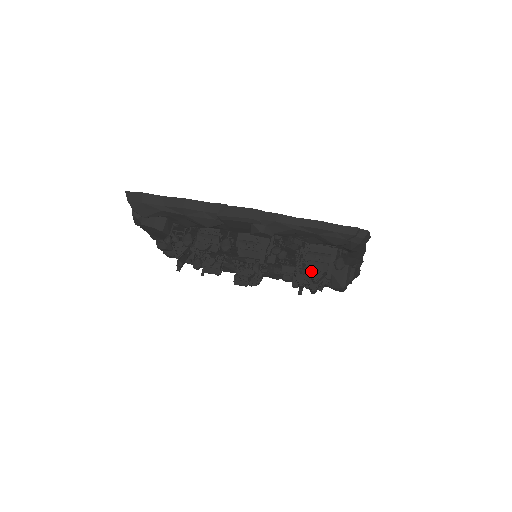
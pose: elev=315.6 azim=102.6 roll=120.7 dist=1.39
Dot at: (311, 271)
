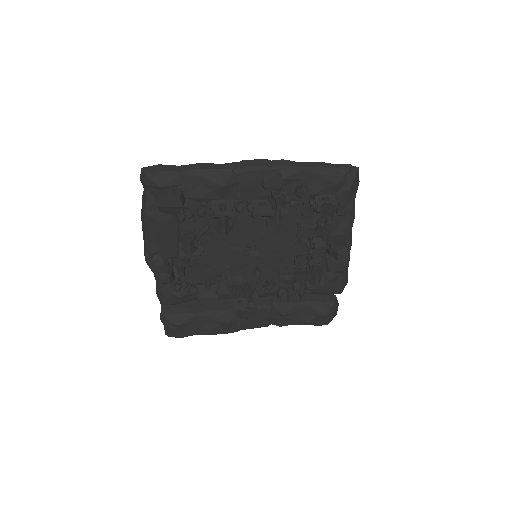
Dot at: (324, 206)
